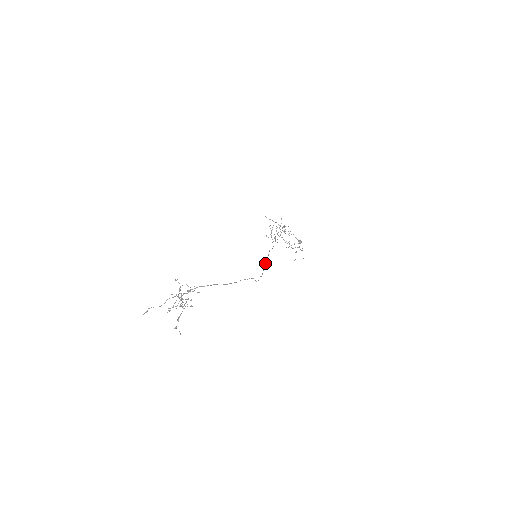
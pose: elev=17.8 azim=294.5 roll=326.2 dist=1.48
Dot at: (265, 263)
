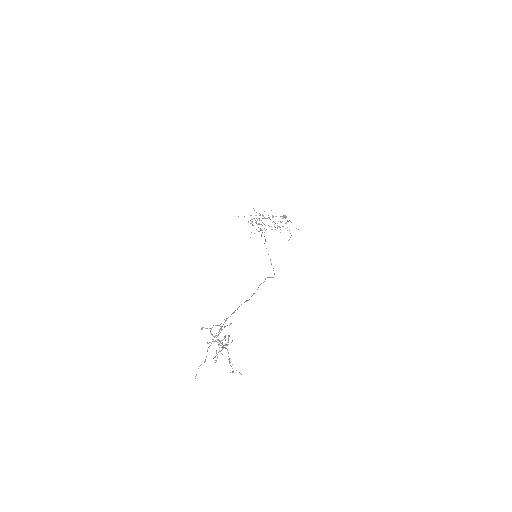
Dot at: occluded
